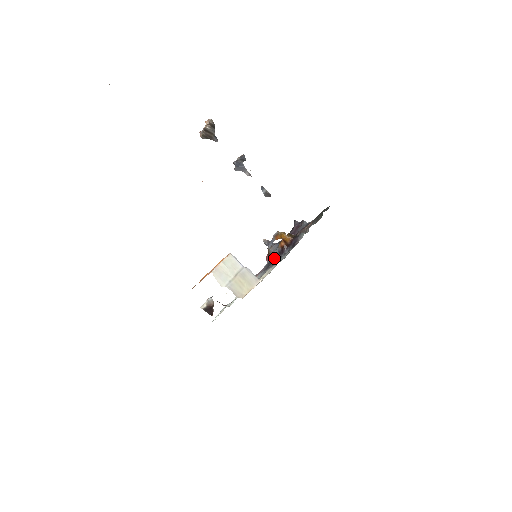
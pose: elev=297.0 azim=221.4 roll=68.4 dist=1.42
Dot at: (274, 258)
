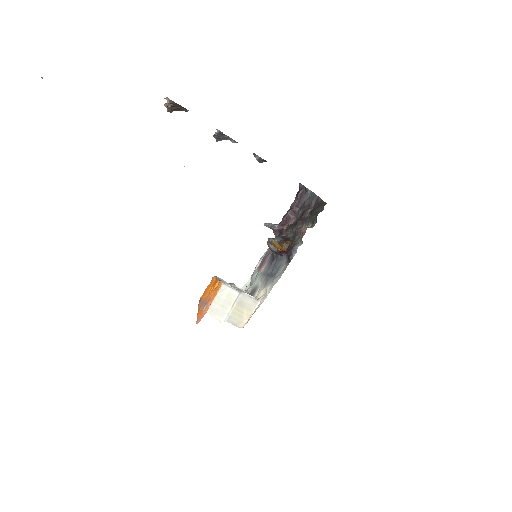
Dot at: (276, 254)
